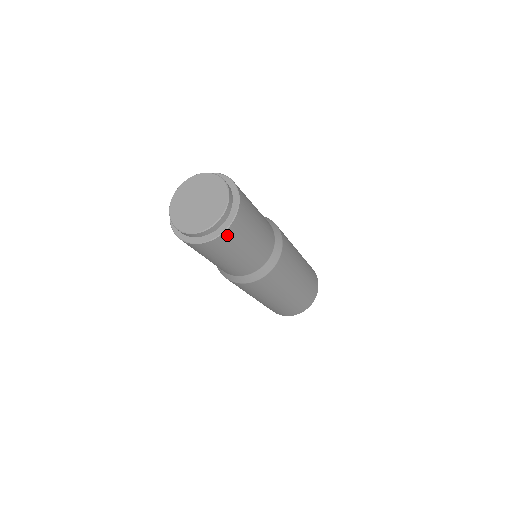
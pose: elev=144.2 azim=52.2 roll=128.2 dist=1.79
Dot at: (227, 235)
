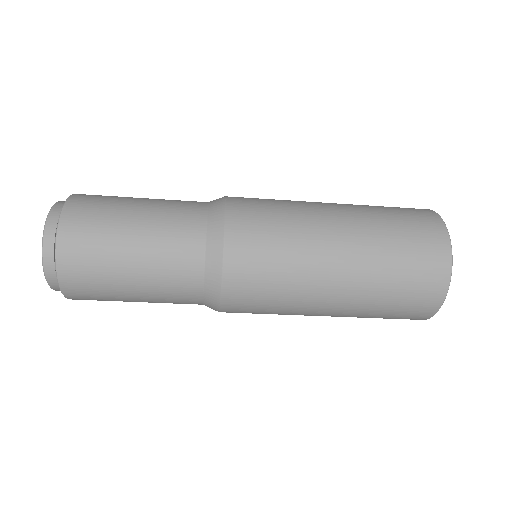
Dot at: (72, 290)
